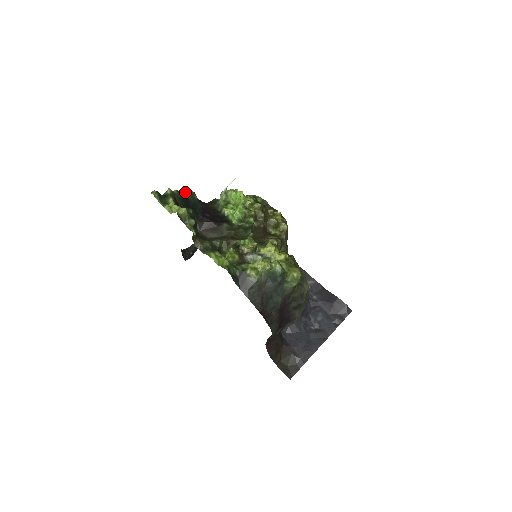
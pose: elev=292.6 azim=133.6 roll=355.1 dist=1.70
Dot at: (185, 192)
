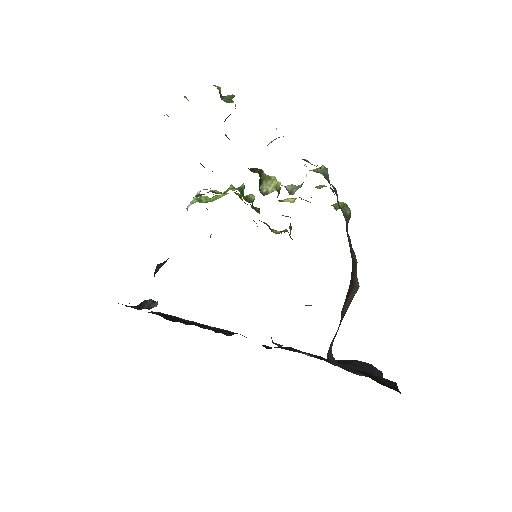
Dot at: occluded
